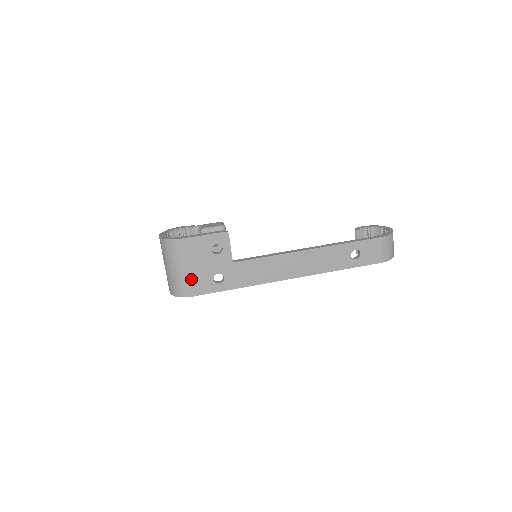
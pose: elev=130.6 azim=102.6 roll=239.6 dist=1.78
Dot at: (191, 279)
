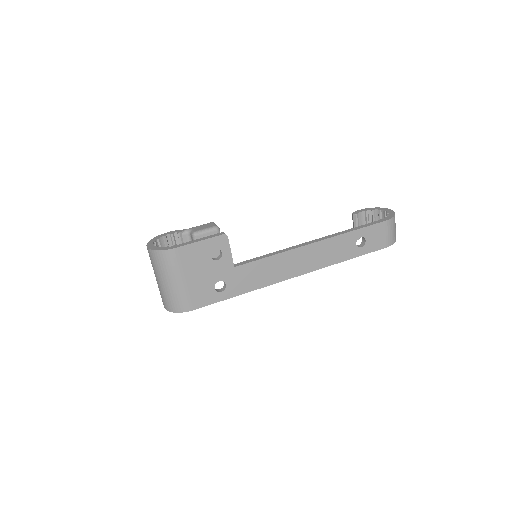
Dot at: (190, 291)
